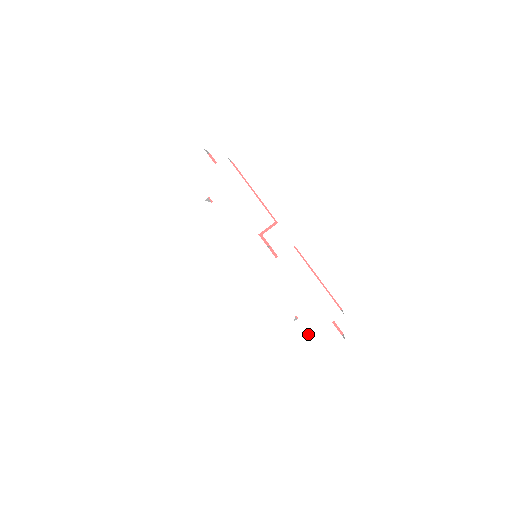
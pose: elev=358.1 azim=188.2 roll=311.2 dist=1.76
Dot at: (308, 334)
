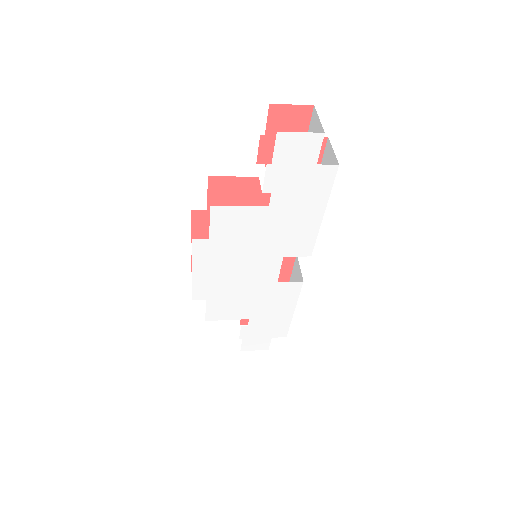
Dot at: (244, 337)
